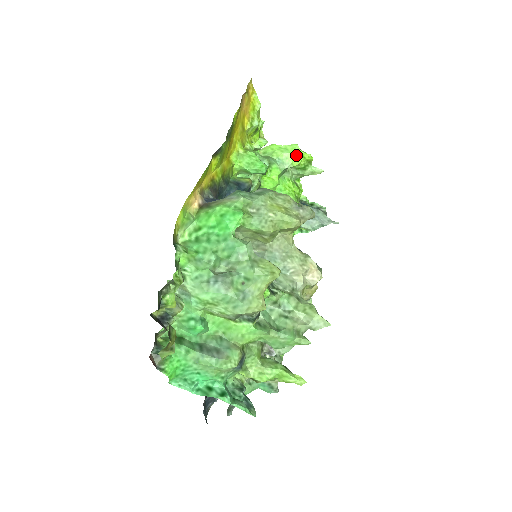
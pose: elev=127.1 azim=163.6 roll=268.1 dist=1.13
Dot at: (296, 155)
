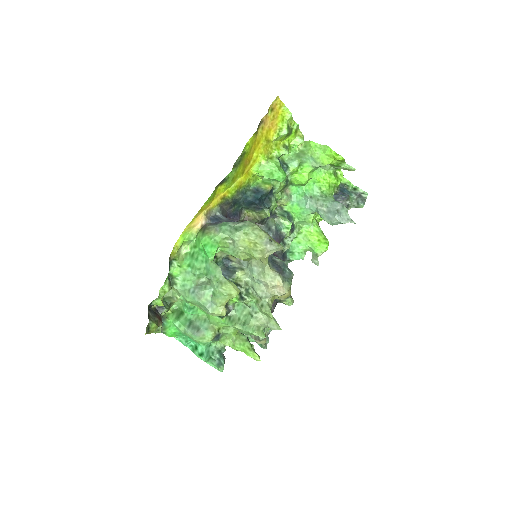
Dot at: (327, 156)
